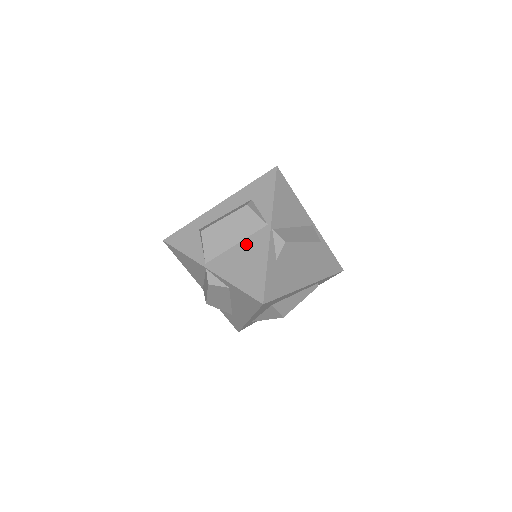
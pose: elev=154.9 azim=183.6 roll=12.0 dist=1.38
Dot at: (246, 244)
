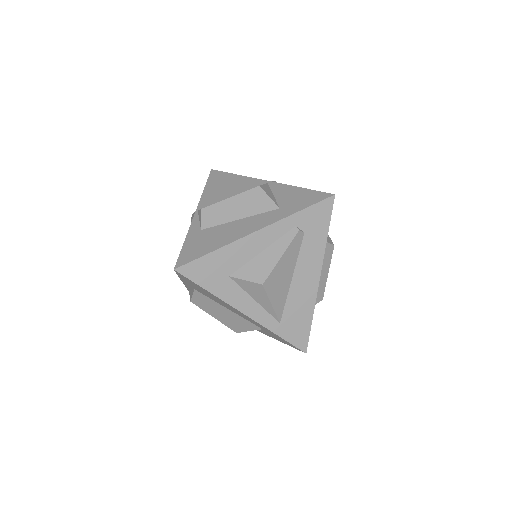
Dot at: occluded
